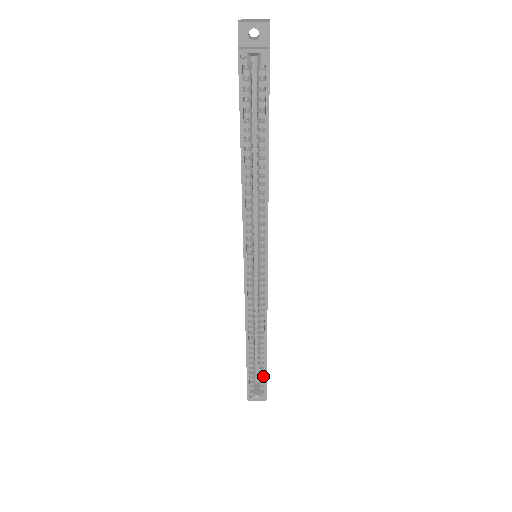
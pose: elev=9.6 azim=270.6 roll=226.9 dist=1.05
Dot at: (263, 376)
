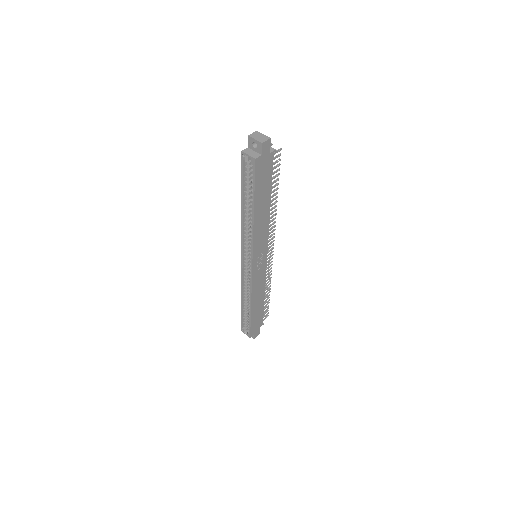
Dot at: (251, 324)
